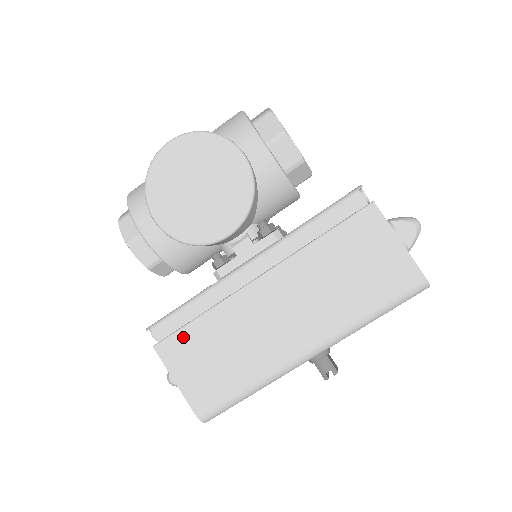
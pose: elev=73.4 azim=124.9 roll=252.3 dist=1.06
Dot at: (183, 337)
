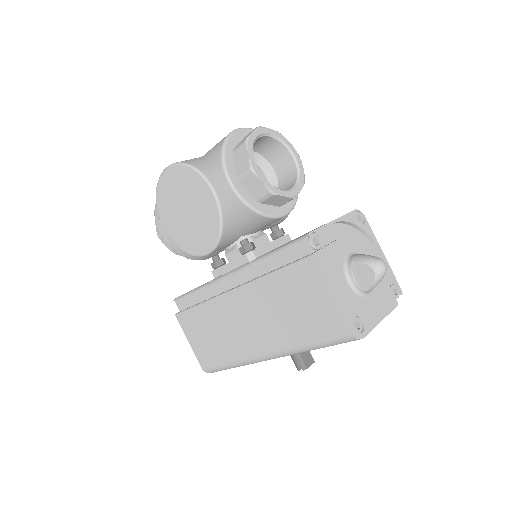
Dot at: (190, 315)
